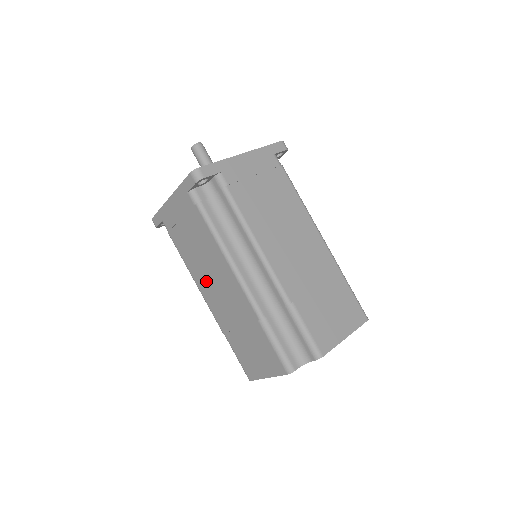
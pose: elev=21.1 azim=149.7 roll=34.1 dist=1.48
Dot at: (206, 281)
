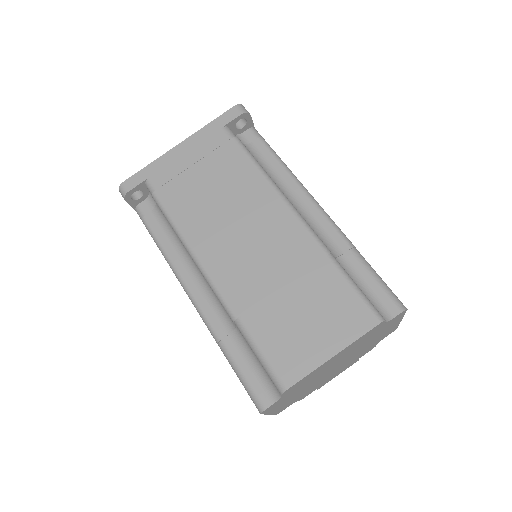
Dot at: occluded
